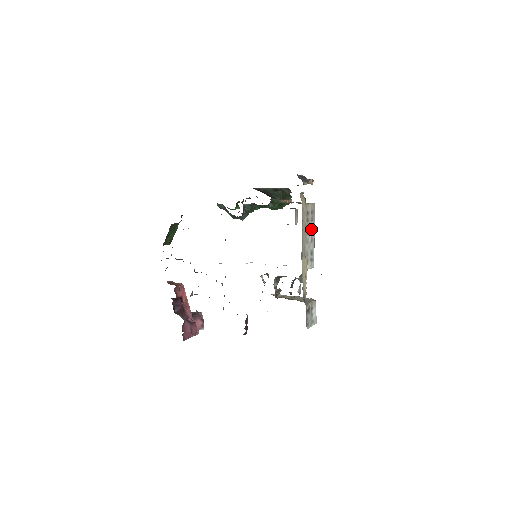
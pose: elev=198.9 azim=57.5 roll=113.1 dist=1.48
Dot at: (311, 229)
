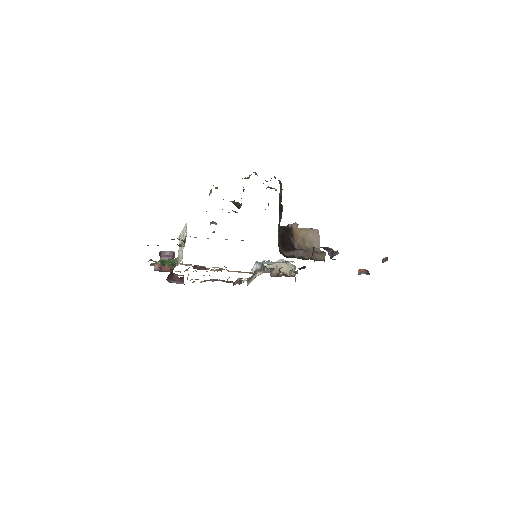
Dot at: occluded
